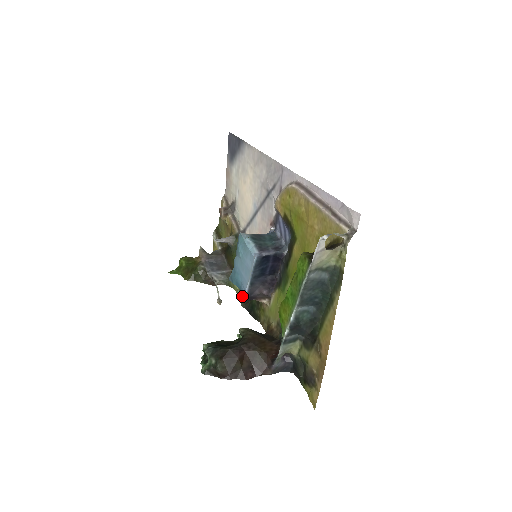
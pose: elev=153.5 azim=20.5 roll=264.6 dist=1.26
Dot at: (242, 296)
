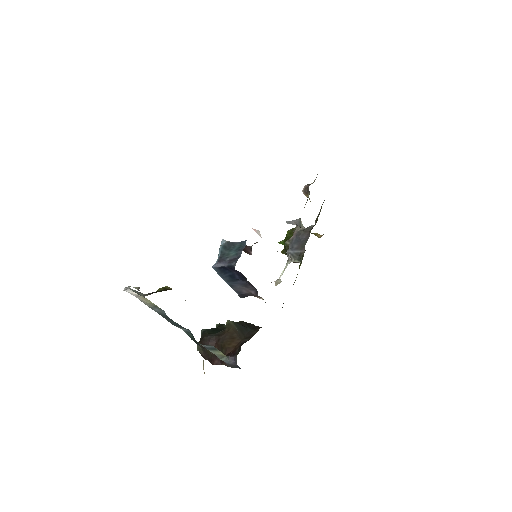
Dot at: occluded
